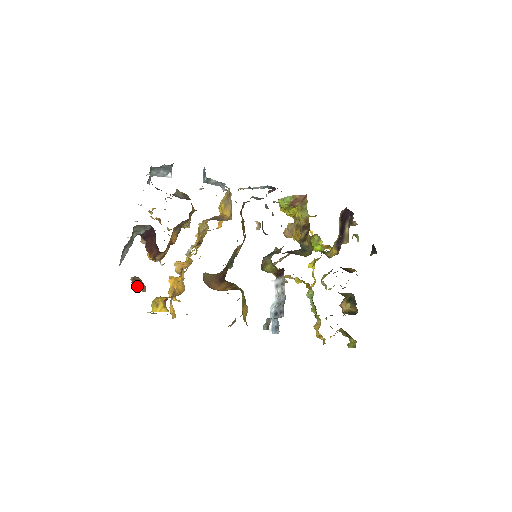
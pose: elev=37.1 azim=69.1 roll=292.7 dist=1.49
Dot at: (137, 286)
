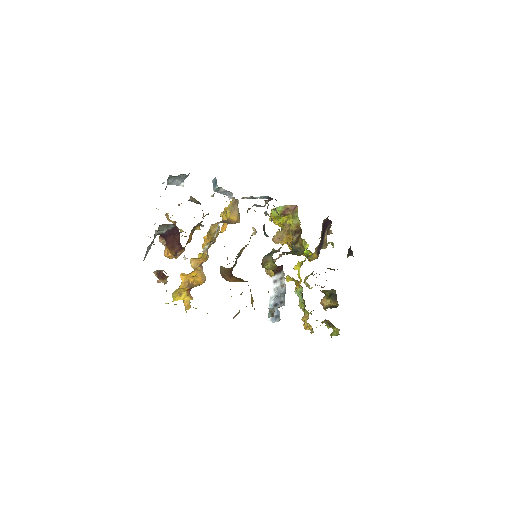
Dot at: (165, 276)
